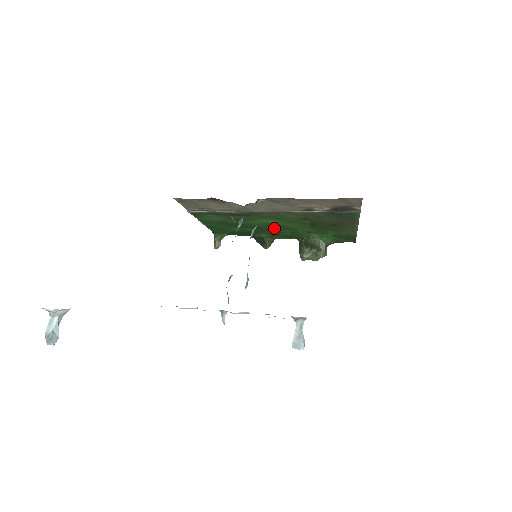
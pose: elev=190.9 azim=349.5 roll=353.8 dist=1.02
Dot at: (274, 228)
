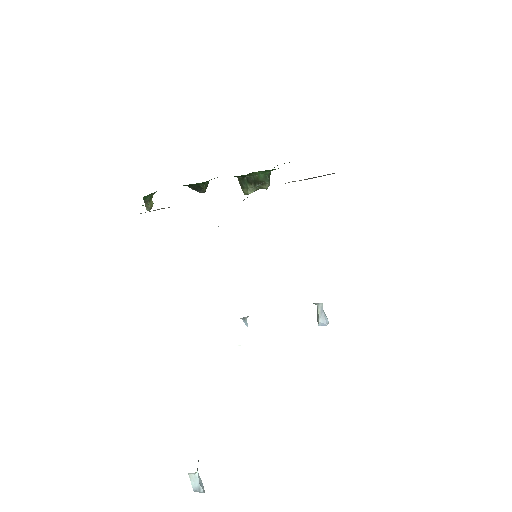
Dot at: occluded
